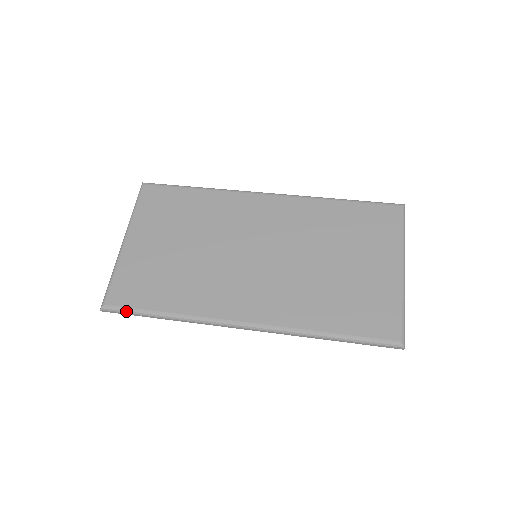
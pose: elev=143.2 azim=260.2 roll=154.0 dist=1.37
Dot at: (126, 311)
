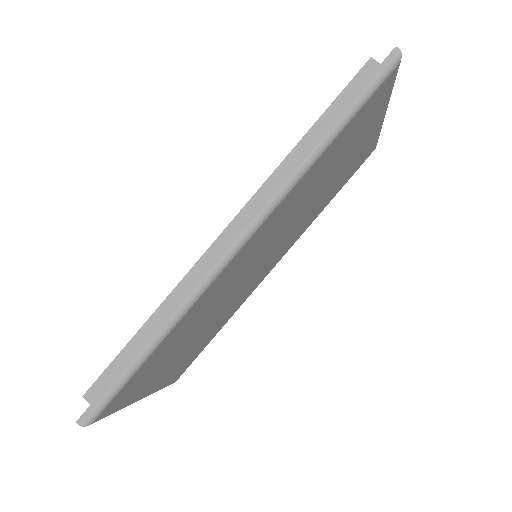
Dot at: occluded
